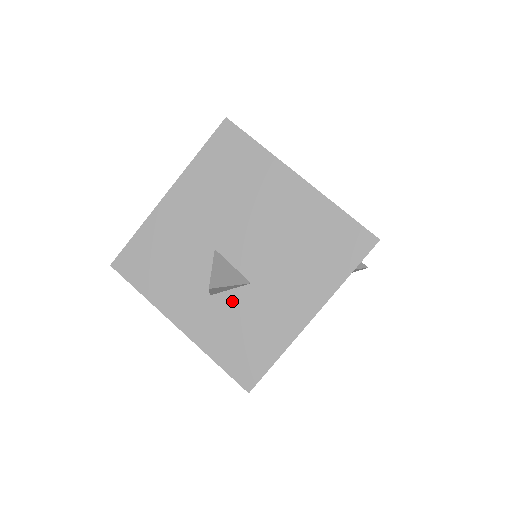
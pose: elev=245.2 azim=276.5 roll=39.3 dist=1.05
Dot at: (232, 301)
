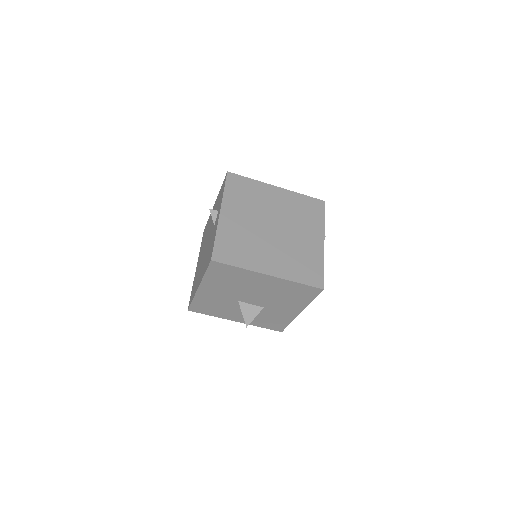
Dot at: occluded
